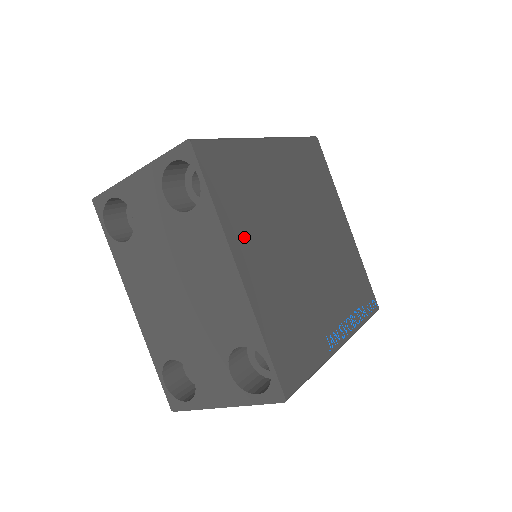
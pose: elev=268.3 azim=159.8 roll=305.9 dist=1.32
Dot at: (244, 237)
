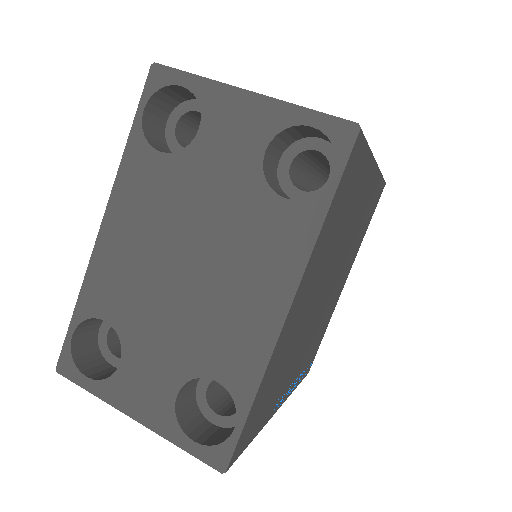
Dot at: (313, 270)
